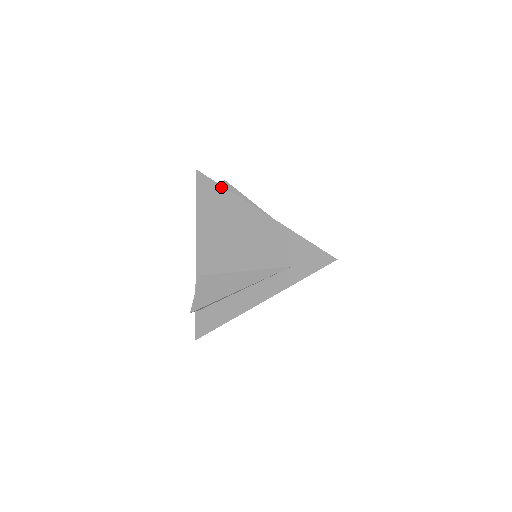
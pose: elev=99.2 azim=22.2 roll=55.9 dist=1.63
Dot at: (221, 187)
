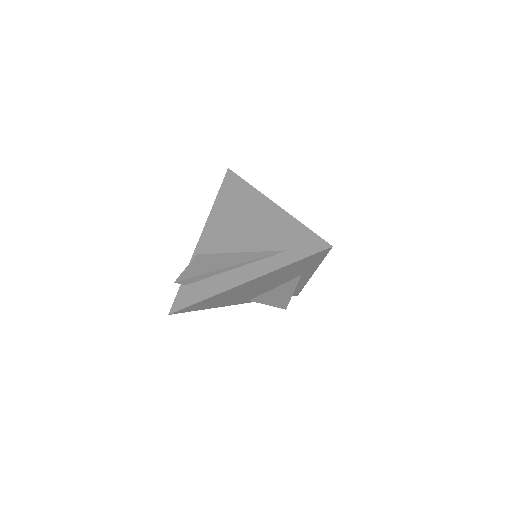
Dot at: (245, 182)
